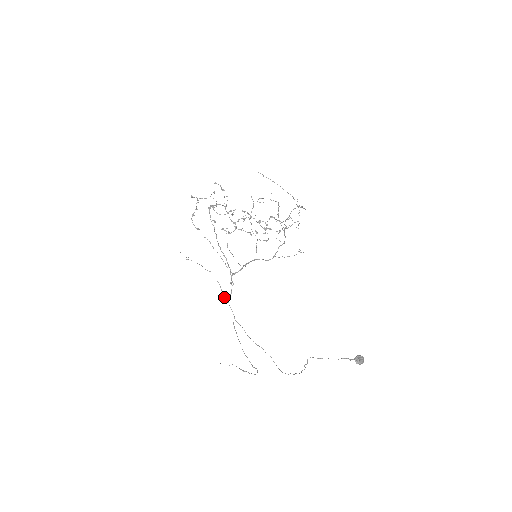
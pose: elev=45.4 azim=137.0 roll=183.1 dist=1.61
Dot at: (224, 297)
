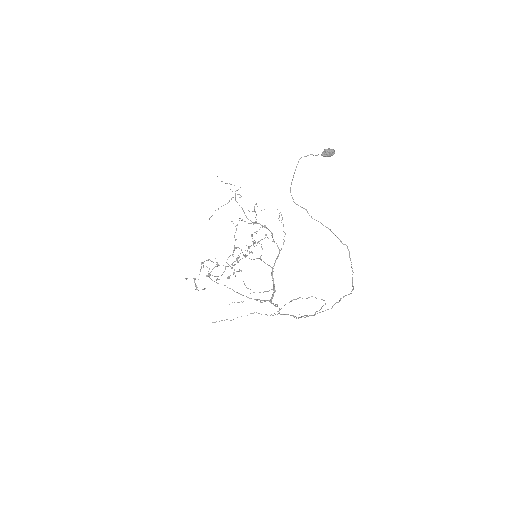
Dot at: occluded
